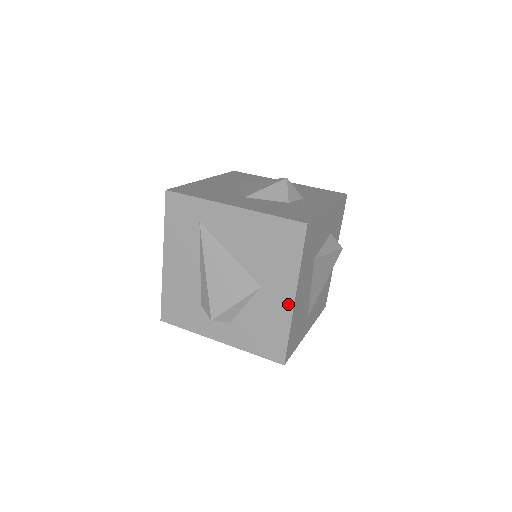
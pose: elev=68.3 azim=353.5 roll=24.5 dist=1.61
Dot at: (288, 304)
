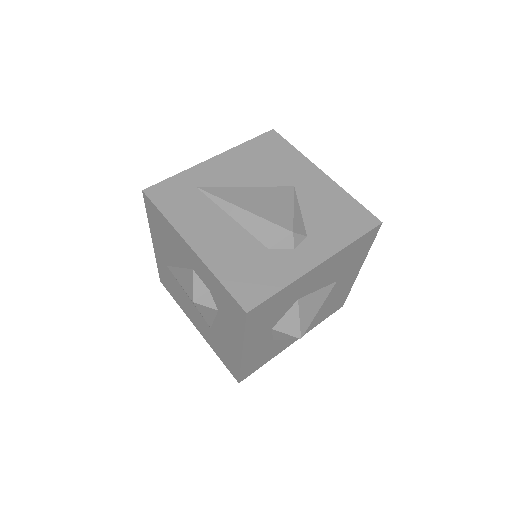
Dot at: (324, 179)
